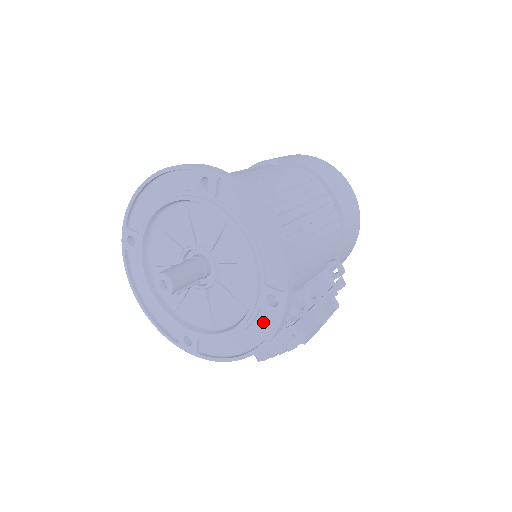
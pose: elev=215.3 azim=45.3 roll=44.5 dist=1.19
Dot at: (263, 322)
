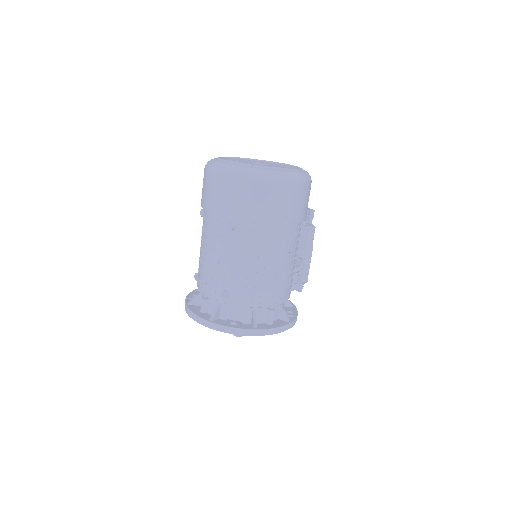
Dot at: occluded
